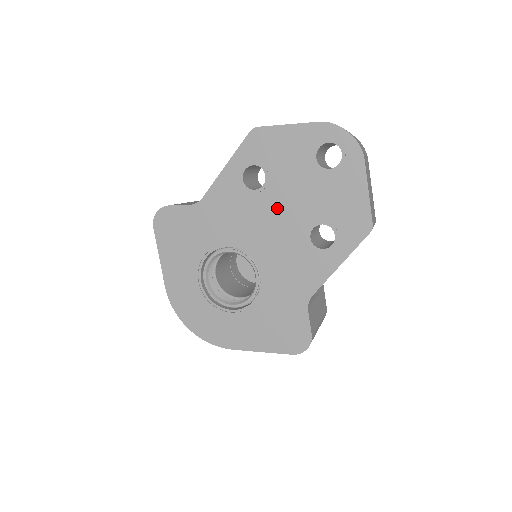
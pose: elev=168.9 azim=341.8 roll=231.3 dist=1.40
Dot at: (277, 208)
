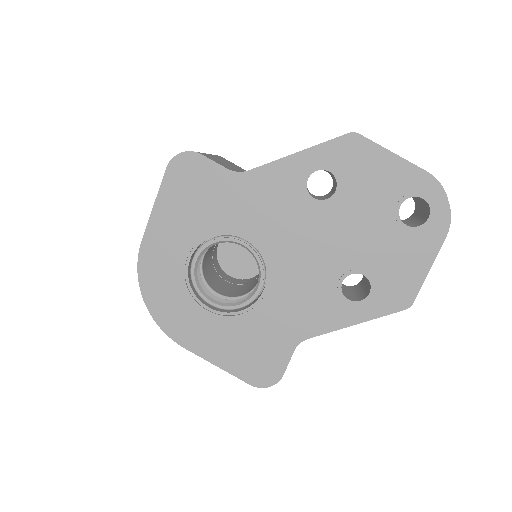
Dot at: (327, 231)
